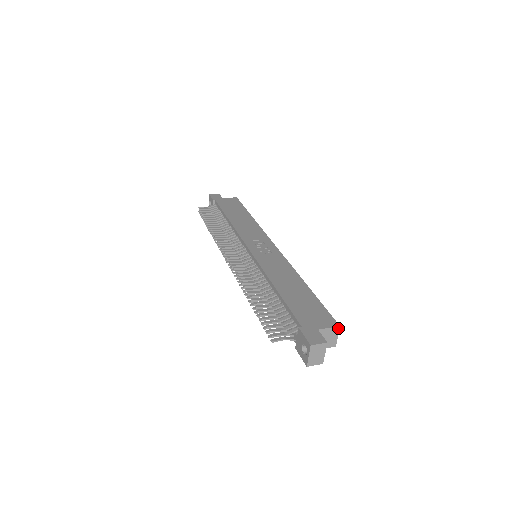
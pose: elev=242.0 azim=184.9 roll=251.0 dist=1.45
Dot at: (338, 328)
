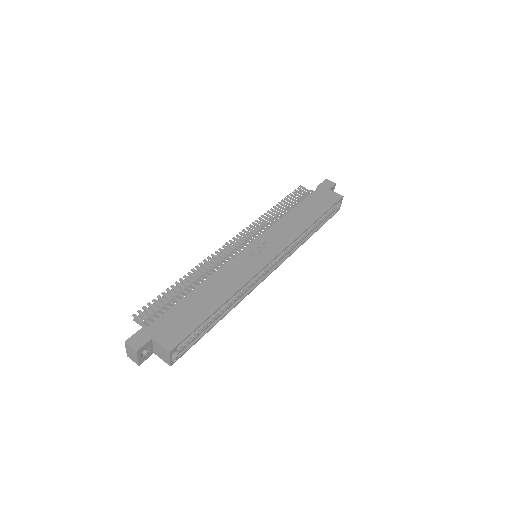
Dot at: (169, 352)
